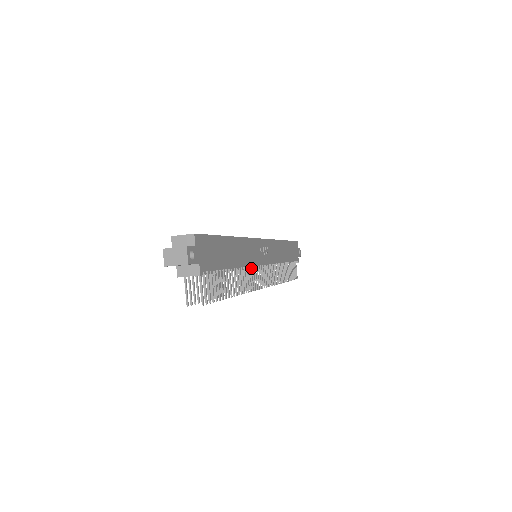
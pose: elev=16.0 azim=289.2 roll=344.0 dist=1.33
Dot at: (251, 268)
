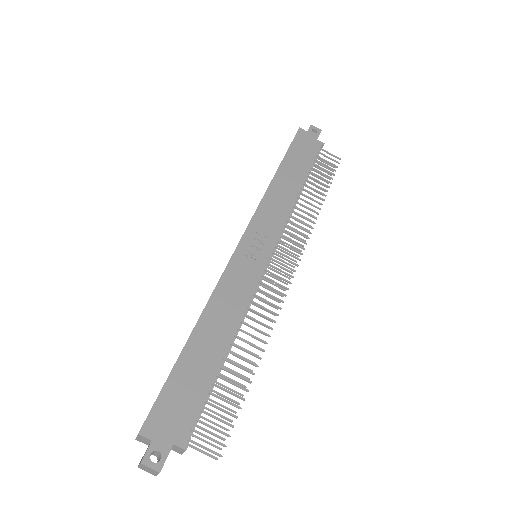
Dot at: (255, 296)
